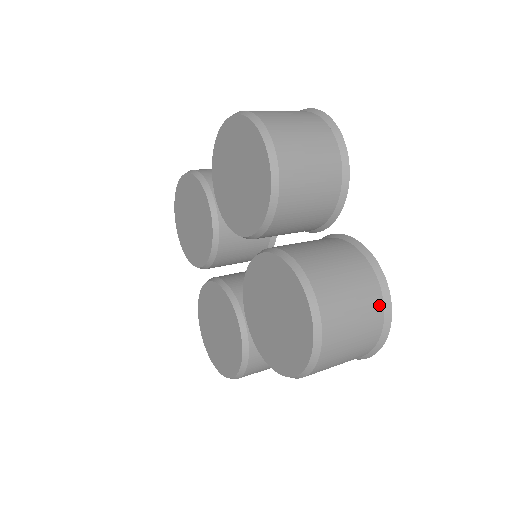
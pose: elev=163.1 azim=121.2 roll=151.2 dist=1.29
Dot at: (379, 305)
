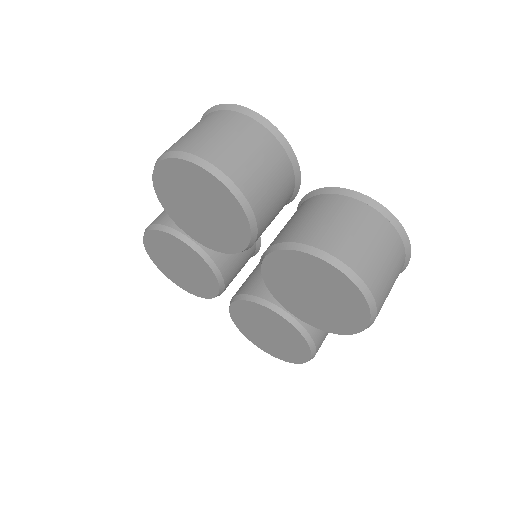
Dot at: (388, 226)
